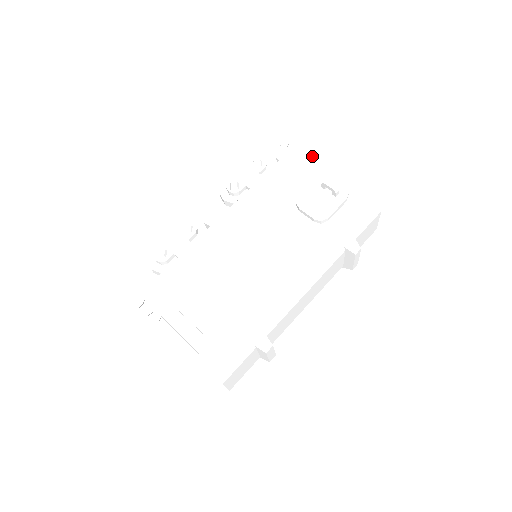
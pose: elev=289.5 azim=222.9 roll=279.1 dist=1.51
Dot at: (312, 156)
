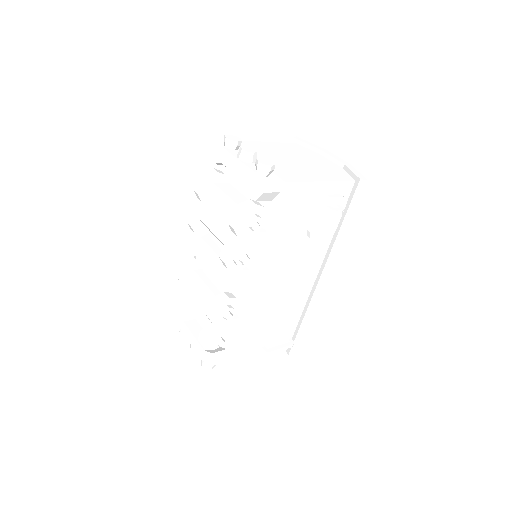
Dot at: (305, 184)
